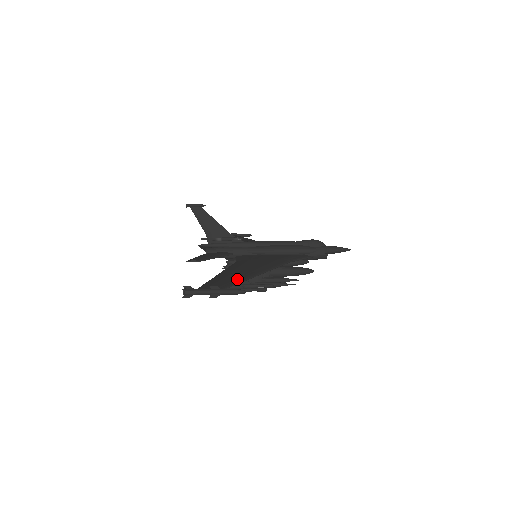
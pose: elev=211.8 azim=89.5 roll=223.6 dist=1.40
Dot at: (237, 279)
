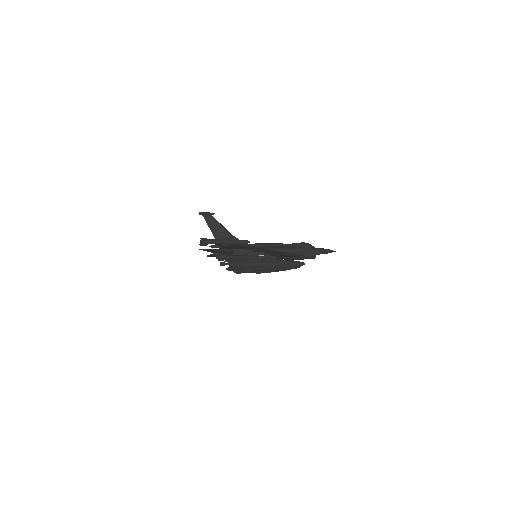
Dot at: occluded
